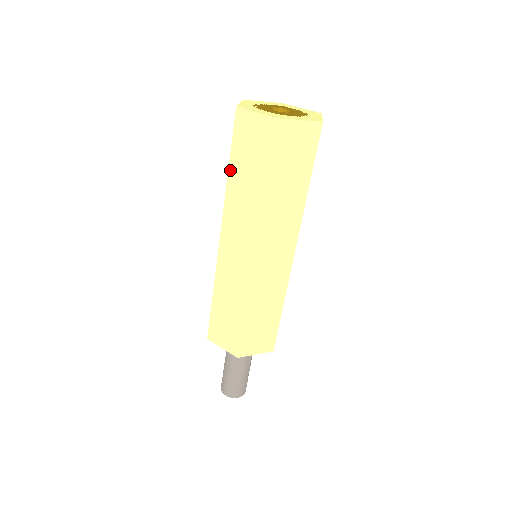
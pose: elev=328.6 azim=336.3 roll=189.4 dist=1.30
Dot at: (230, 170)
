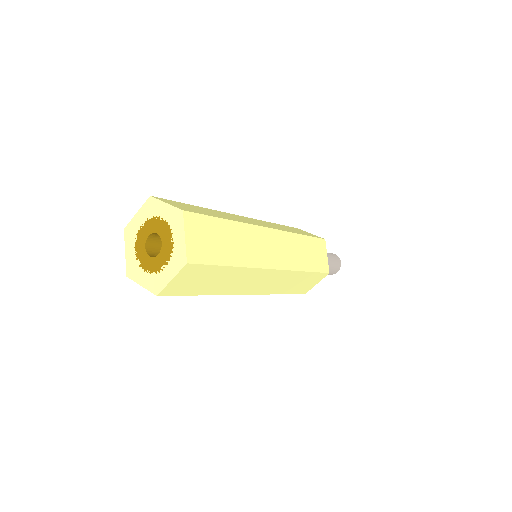
Dot at: occluded
